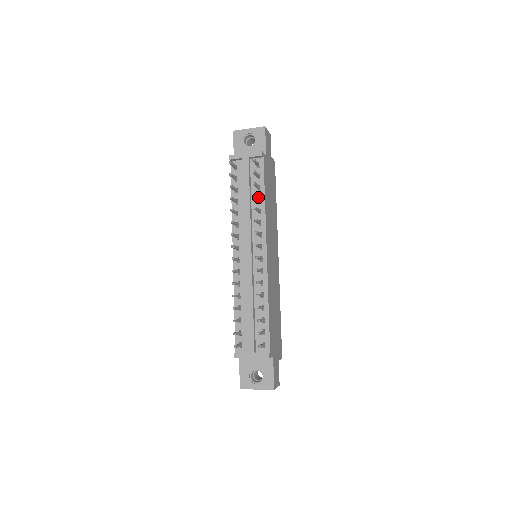
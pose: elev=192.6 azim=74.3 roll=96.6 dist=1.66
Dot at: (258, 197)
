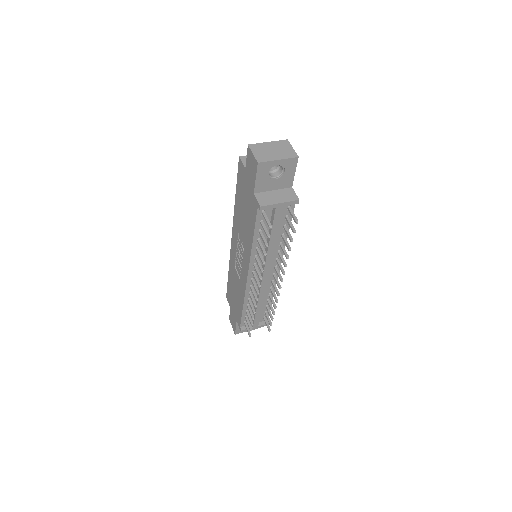
Dot at: (287, 241)
